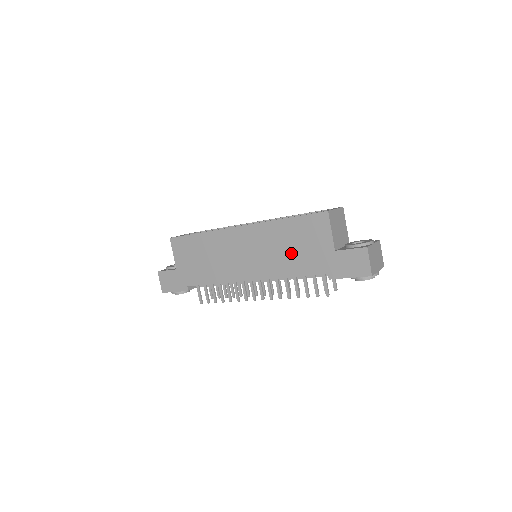
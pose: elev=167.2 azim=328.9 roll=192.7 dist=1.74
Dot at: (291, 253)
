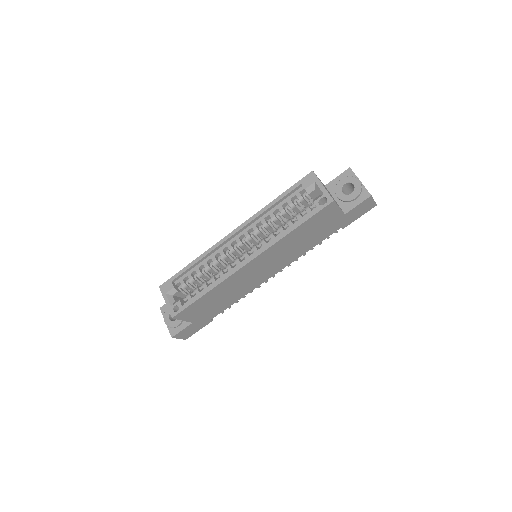
Dot at: (306, 241)
